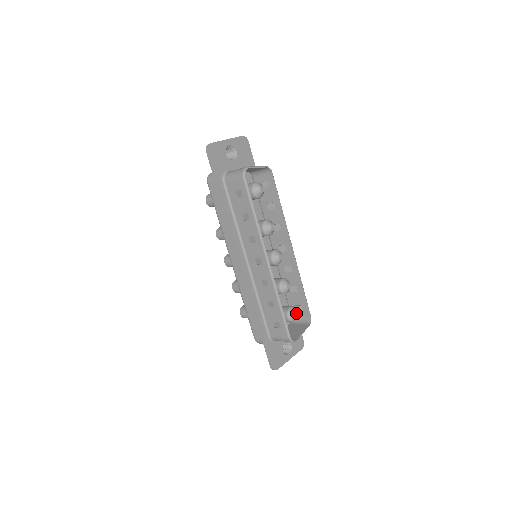
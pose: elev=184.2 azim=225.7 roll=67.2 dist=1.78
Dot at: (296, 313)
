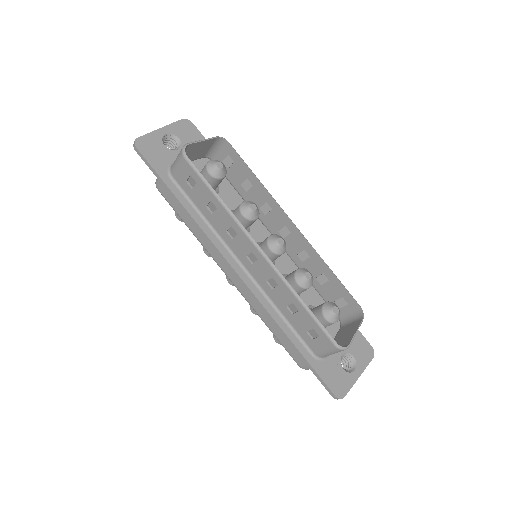
Dot at: (334, 308)
